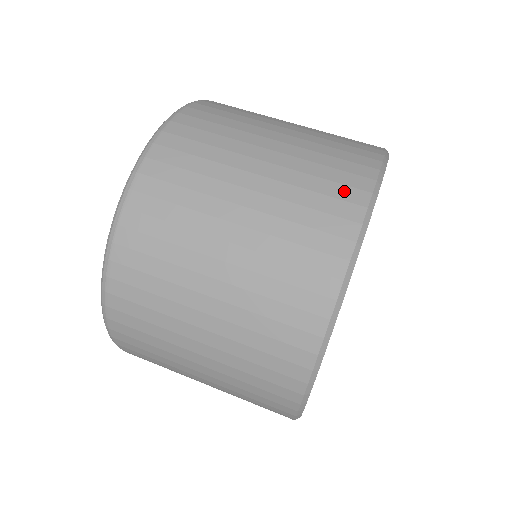
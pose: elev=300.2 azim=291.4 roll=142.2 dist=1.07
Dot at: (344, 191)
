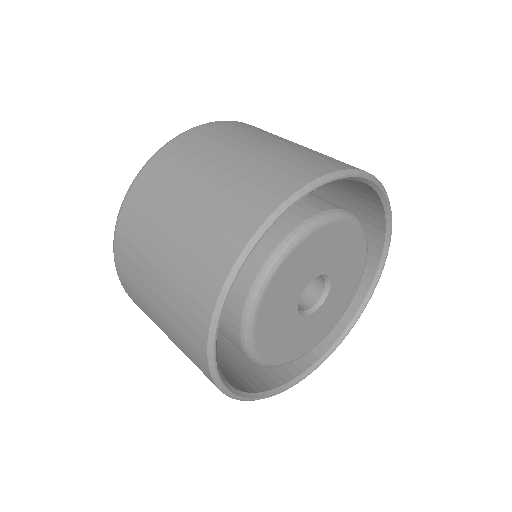
Dot at: (263, 197)
